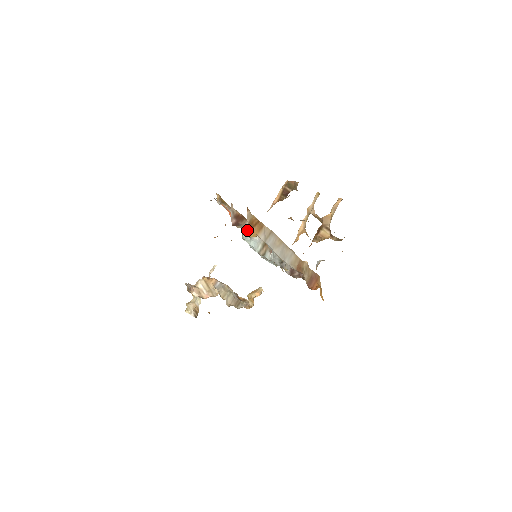
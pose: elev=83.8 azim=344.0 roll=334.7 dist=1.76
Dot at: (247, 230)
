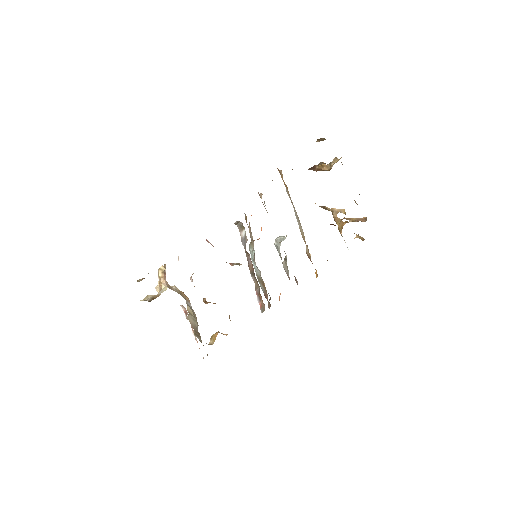
Dot at: occluded
